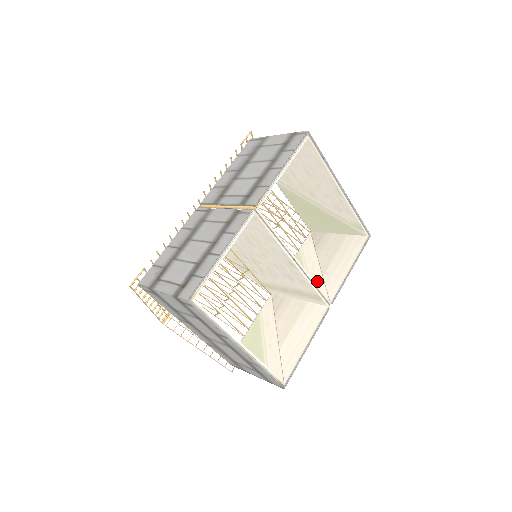
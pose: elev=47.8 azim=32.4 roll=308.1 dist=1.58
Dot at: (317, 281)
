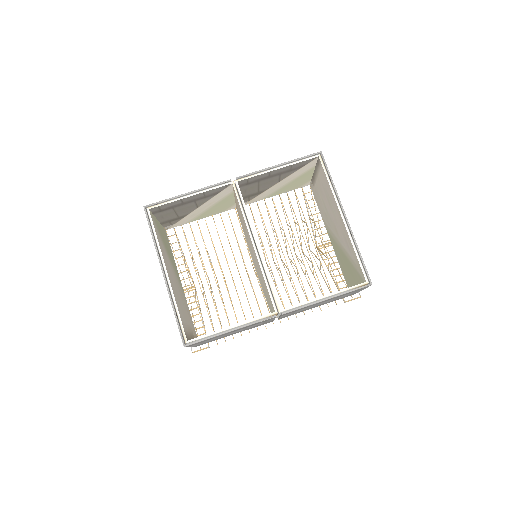
Dot at: occluded
